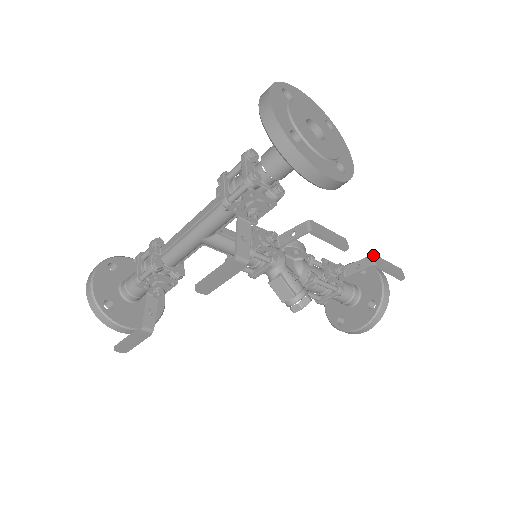
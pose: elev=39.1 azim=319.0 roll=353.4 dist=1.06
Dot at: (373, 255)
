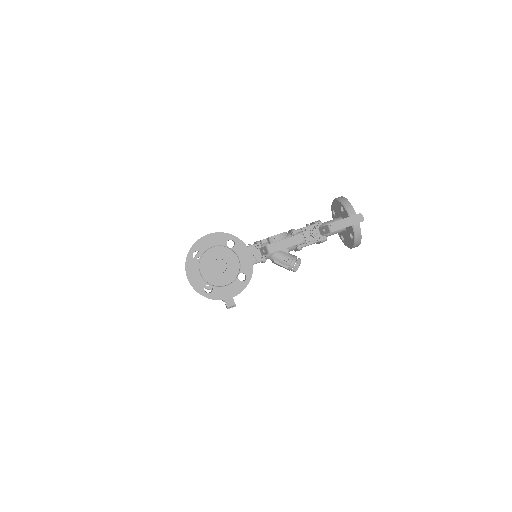
Dot at: (329, 224)
